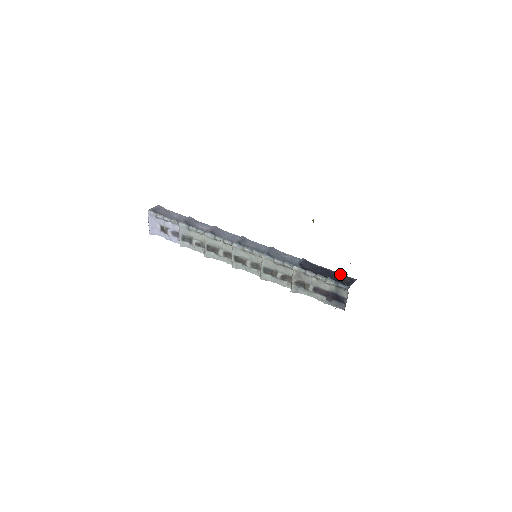
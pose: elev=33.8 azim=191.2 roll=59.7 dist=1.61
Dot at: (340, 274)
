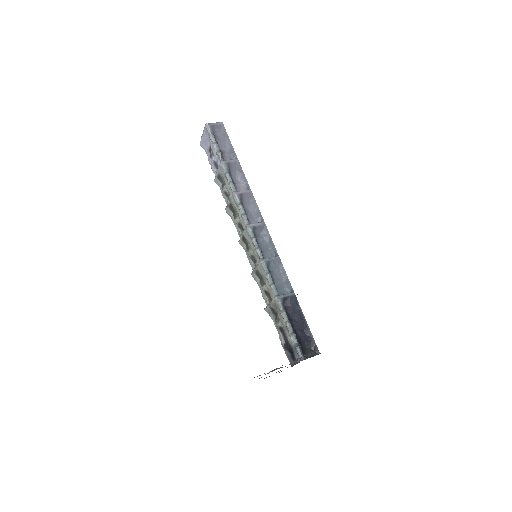
Dot at: (312, 336)
